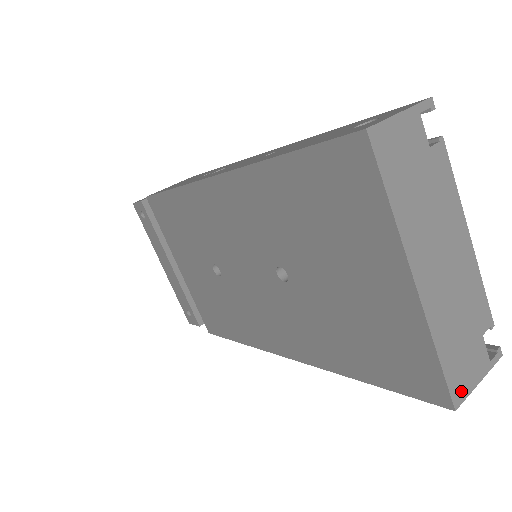
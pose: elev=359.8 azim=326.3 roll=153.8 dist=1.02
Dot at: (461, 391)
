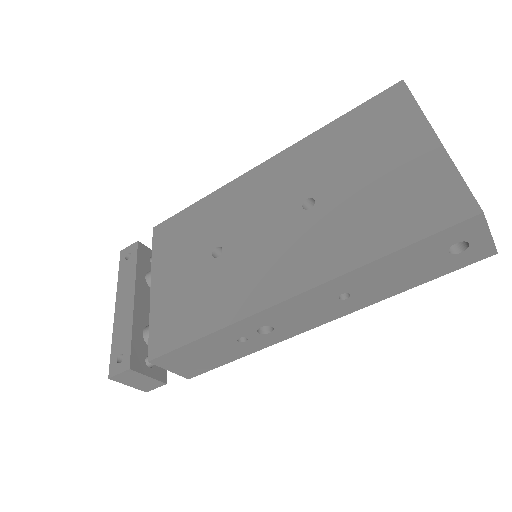
Dot at: occluded
